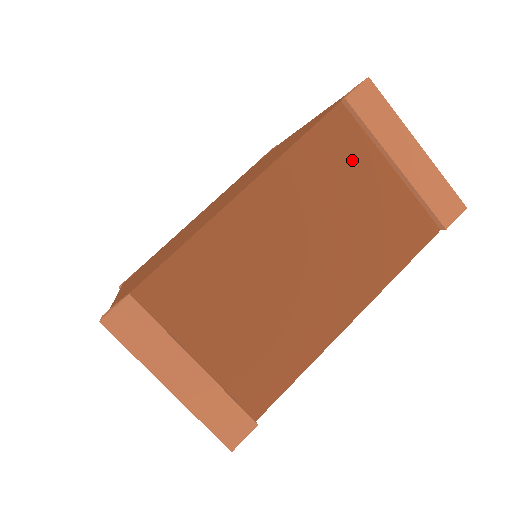
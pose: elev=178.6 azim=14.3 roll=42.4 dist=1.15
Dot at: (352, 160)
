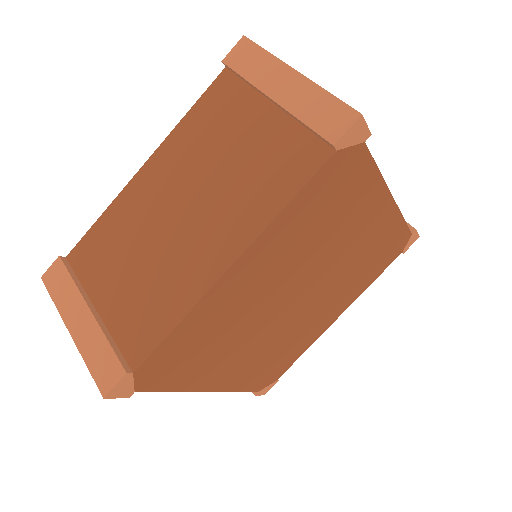
Dot at: (234, 111)
